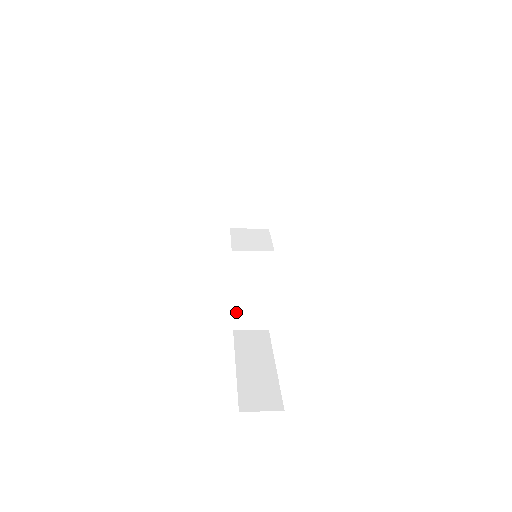
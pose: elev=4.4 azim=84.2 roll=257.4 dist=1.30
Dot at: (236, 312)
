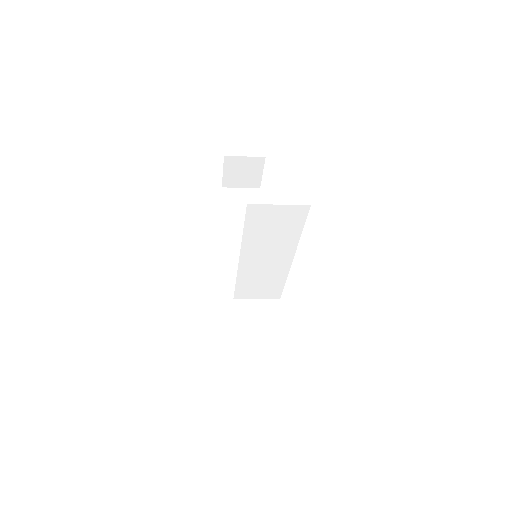
Dot at: (239, 350)
